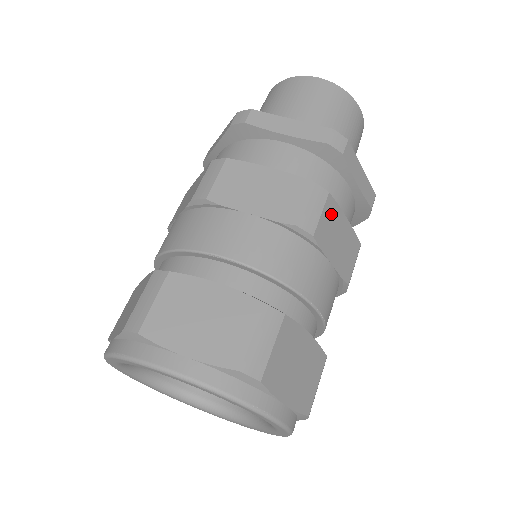
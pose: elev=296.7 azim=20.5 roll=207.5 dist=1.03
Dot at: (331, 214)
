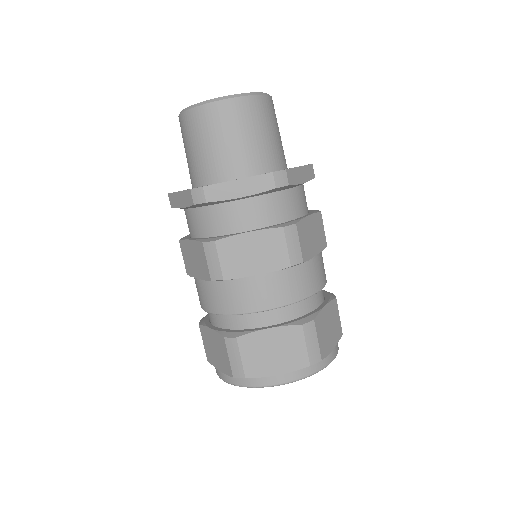
Dot at: (303, 232)
